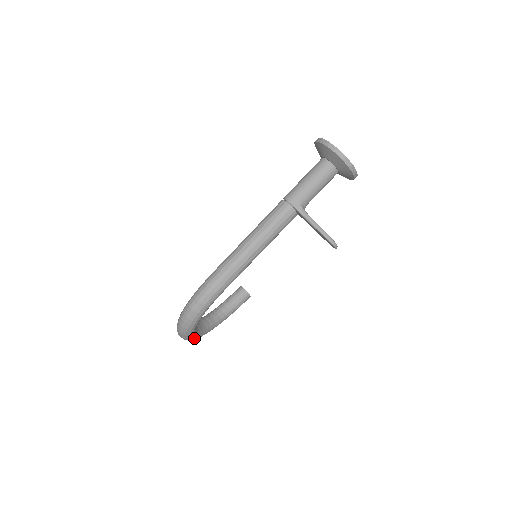
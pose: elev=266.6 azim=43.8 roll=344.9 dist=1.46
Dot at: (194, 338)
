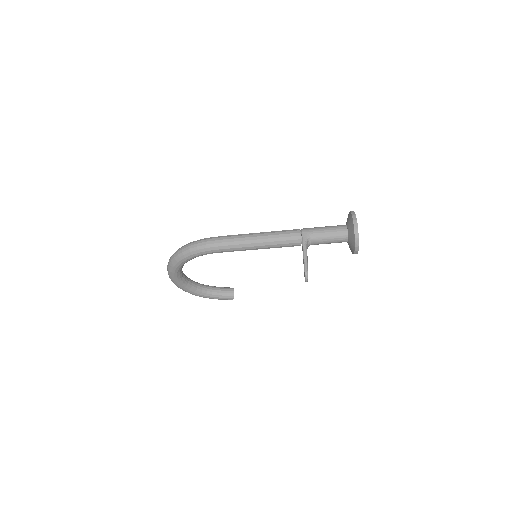
Dot at: (174, 279)
